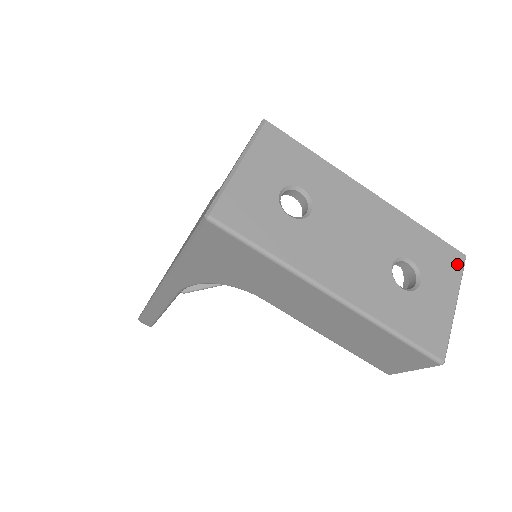
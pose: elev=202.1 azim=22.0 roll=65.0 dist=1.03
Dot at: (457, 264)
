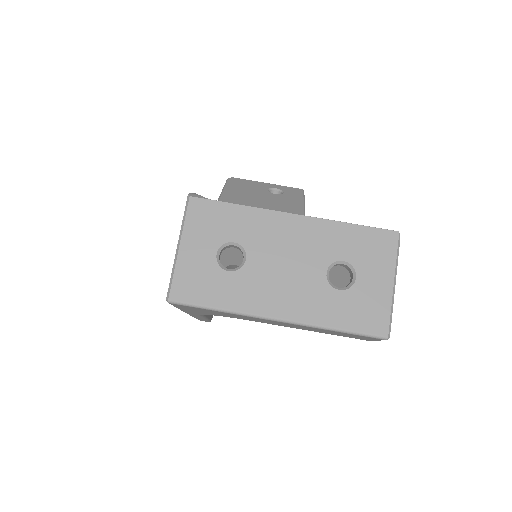
Dot at: (391, 244)
